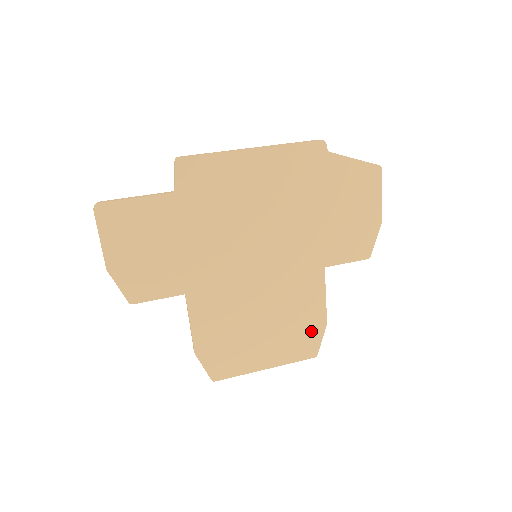
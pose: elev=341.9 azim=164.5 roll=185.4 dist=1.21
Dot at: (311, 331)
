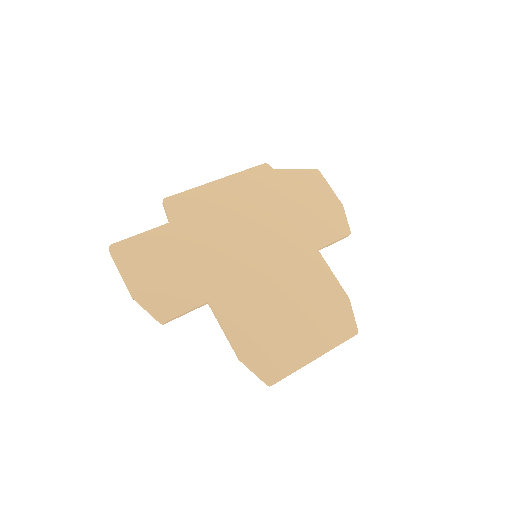
Dot at: (339, 309)
